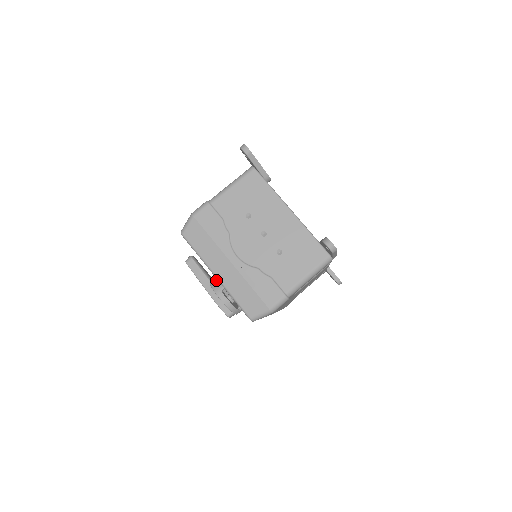
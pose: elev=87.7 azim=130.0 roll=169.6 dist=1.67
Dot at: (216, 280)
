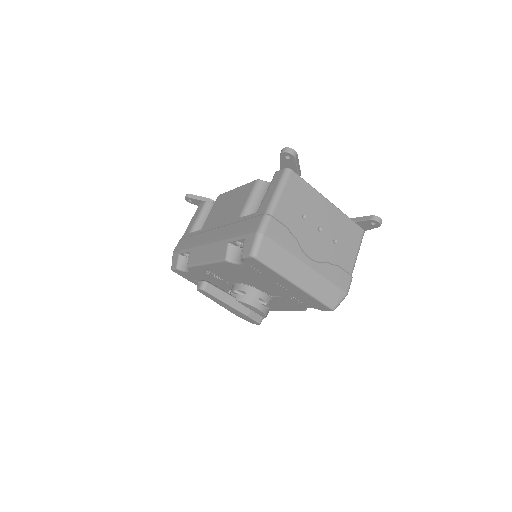
Dot at: occluded
